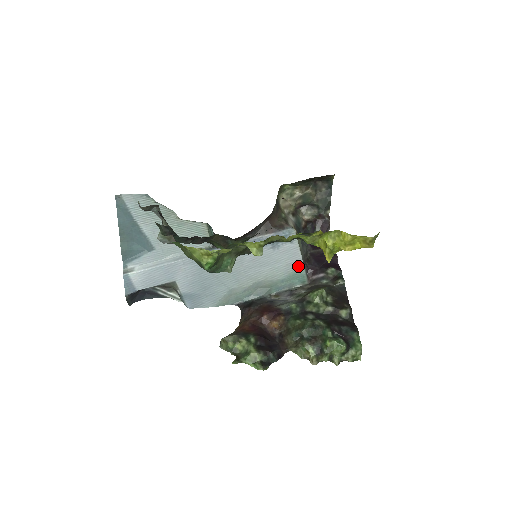
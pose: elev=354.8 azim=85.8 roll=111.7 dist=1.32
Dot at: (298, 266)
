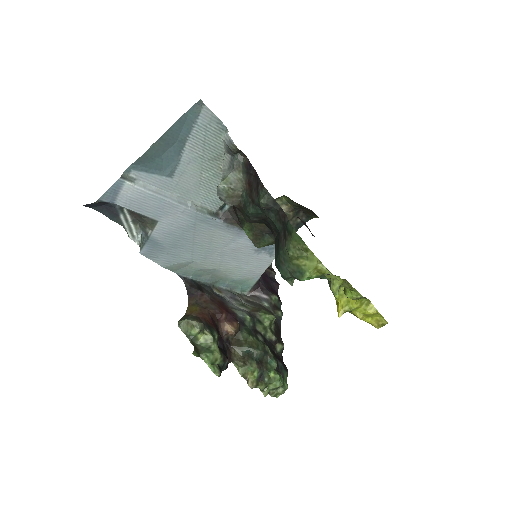
Dot at: (255, 277)
